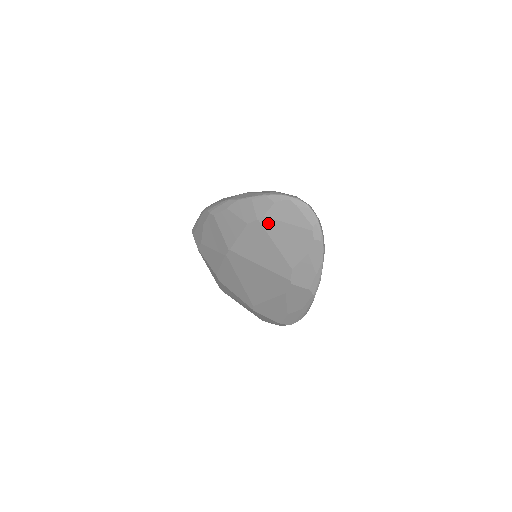
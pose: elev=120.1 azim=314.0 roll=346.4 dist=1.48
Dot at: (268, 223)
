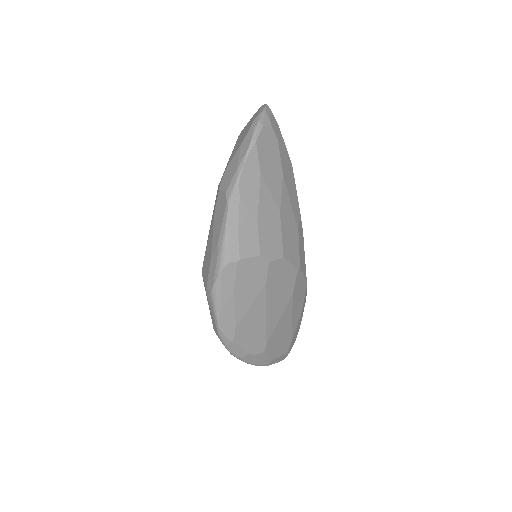
Dot at: (241, 134)
